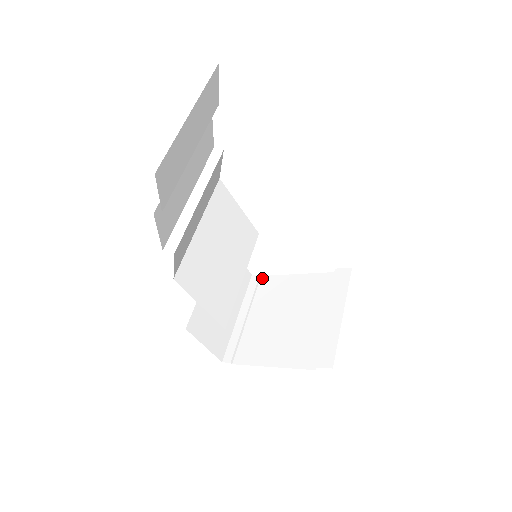
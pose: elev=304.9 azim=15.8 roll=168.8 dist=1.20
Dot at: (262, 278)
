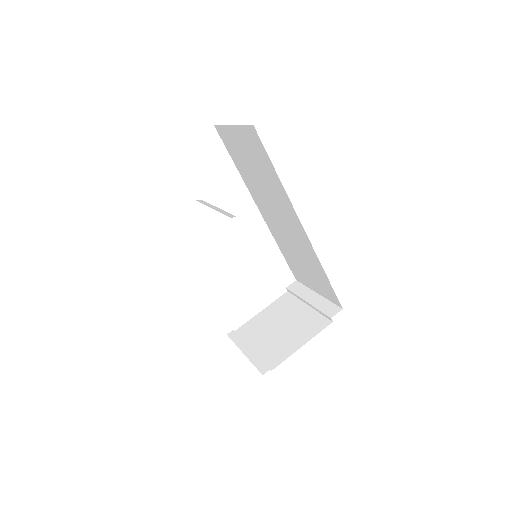
Dot at: (237, 331)
